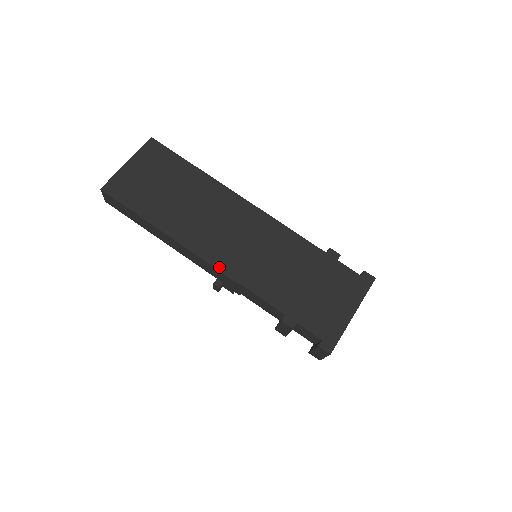
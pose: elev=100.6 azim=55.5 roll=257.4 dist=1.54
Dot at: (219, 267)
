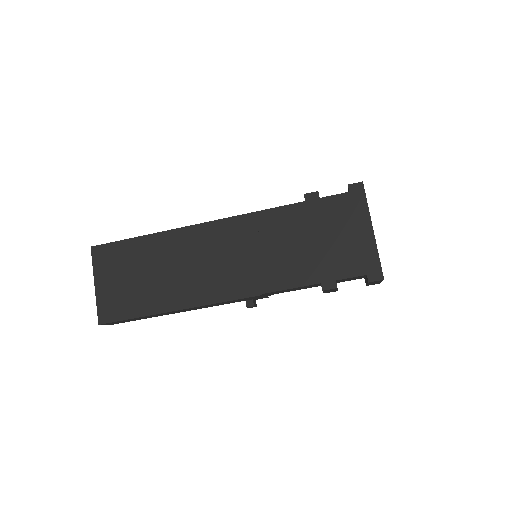
Dot at: (238, 296)
